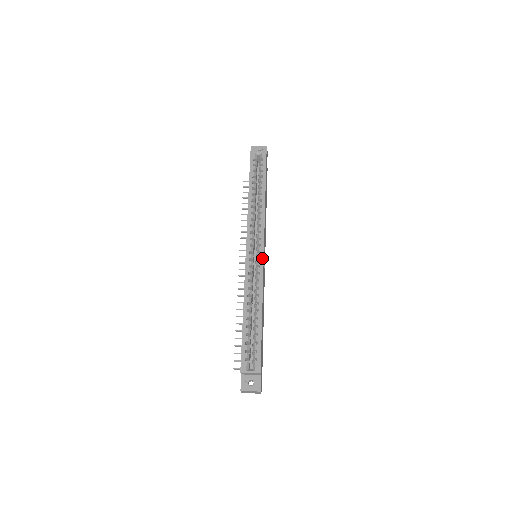
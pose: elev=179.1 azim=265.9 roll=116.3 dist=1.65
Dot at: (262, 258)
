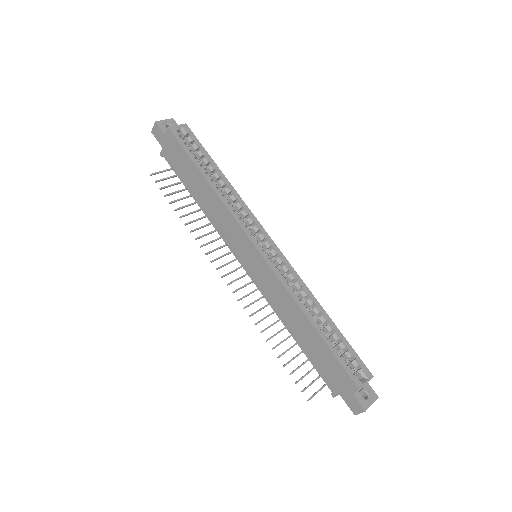
Dot at: (280, 252)
